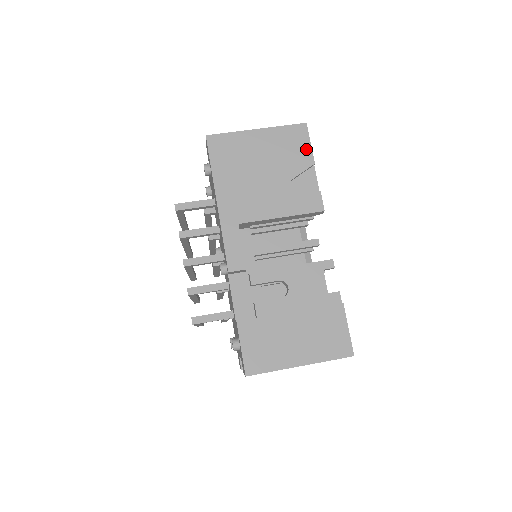
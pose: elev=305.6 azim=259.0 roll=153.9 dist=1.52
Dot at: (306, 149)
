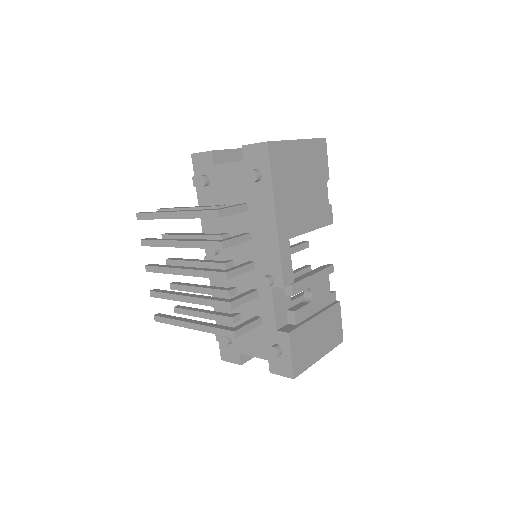
Dot at: (325, 164)
